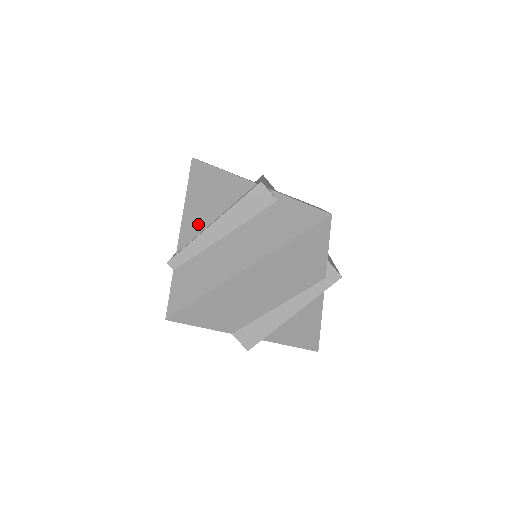
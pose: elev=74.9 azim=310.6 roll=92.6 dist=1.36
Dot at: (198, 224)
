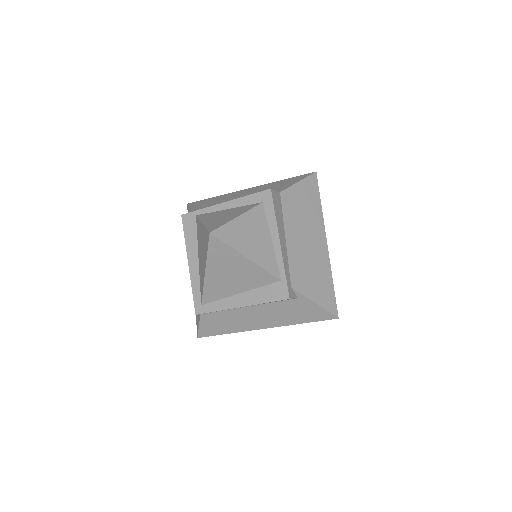
Dot at: (221, 292)
